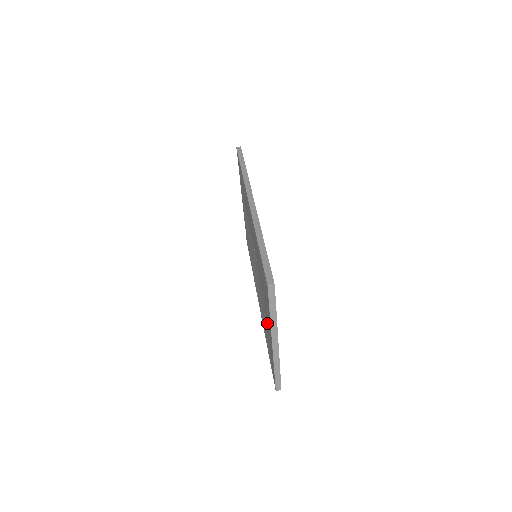
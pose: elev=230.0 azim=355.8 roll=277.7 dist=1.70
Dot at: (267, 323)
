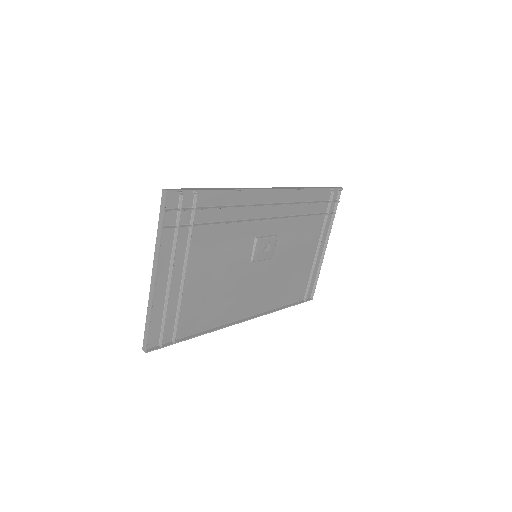
Dot at: occluded
